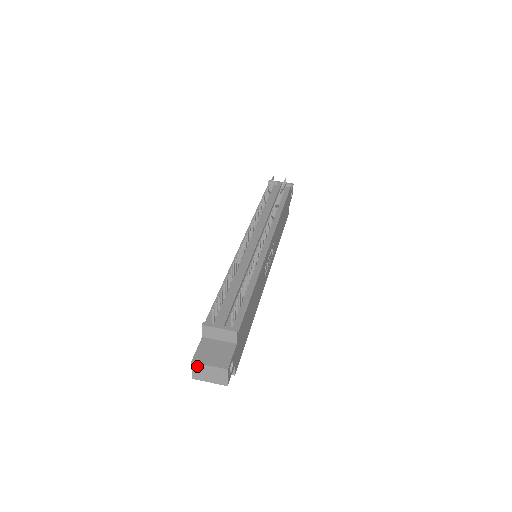
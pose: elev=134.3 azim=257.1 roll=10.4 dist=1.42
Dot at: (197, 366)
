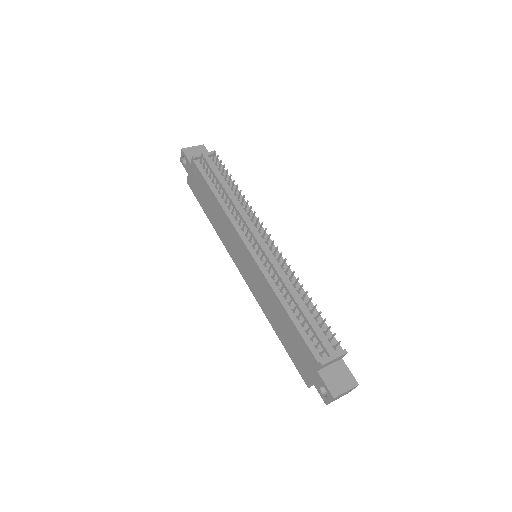
Dot at: (337, 397)
